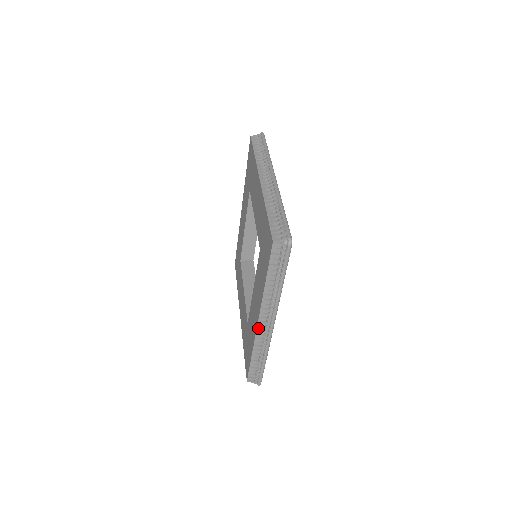
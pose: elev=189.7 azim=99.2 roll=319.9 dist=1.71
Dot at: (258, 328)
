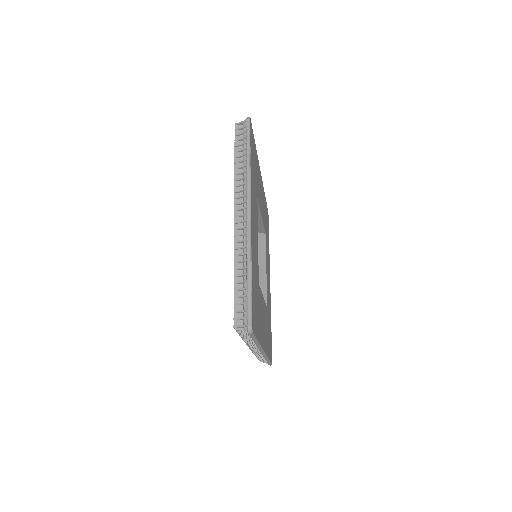
Dot at: (251, 349)
